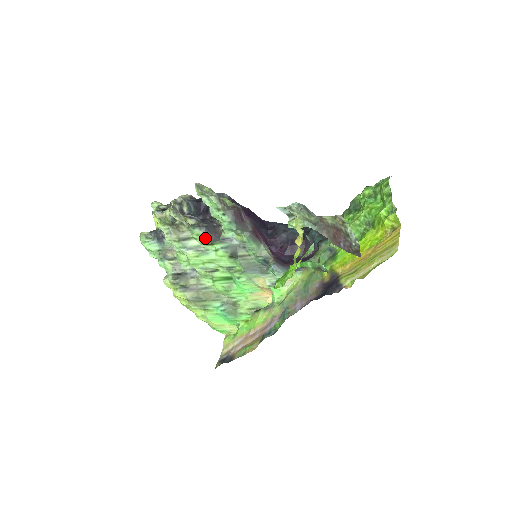
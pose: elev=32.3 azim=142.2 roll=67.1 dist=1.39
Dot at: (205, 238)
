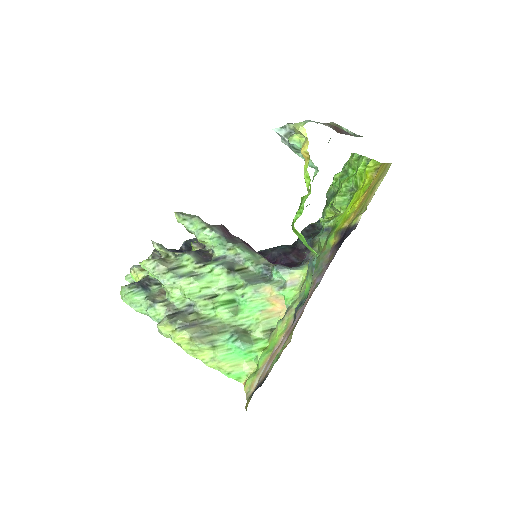
Dot at: (197, 260)
